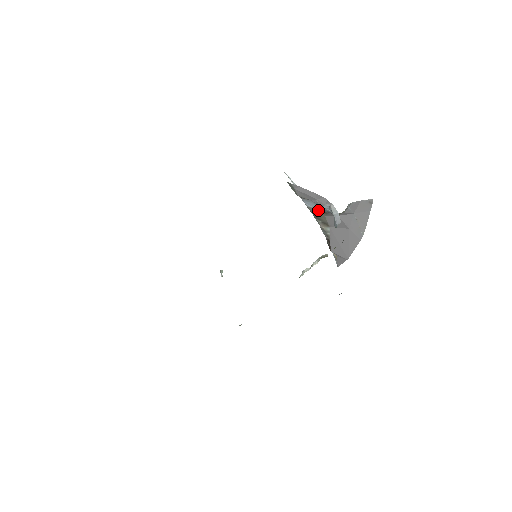
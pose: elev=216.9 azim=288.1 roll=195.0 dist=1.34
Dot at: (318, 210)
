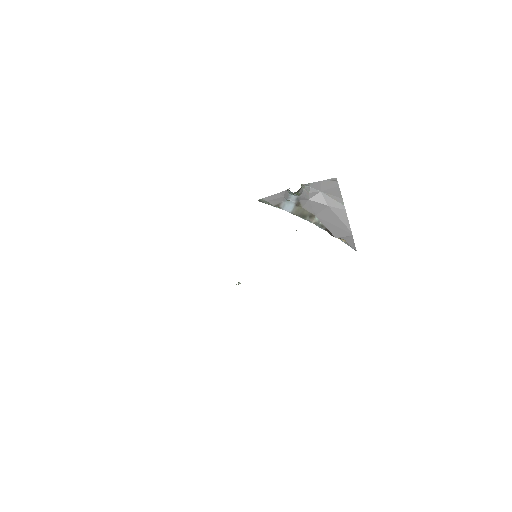
Dot at: (296, 207)
